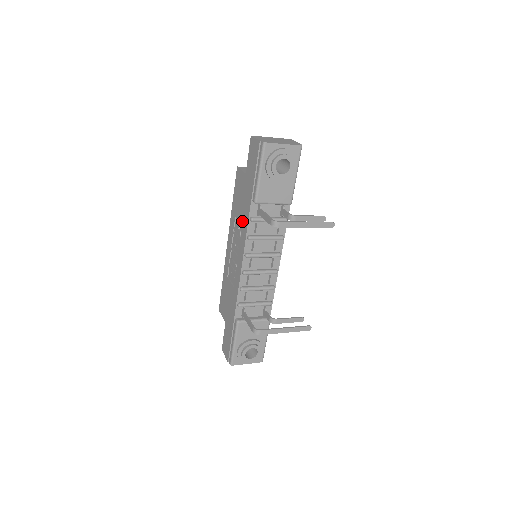
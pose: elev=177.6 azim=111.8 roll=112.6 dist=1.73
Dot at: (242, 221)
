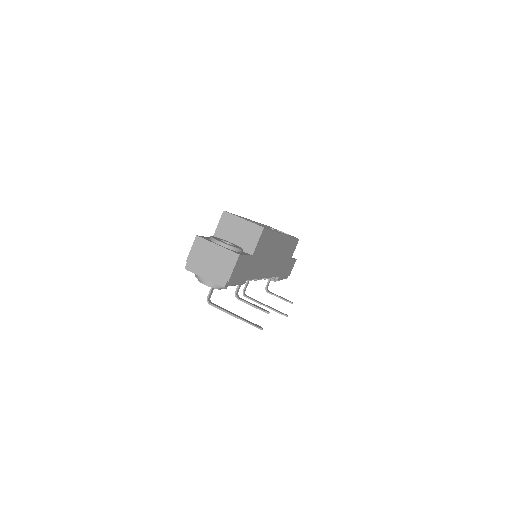
Dot at: occluded
